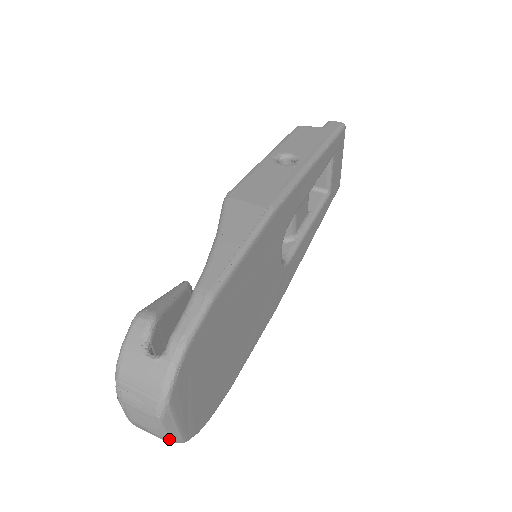
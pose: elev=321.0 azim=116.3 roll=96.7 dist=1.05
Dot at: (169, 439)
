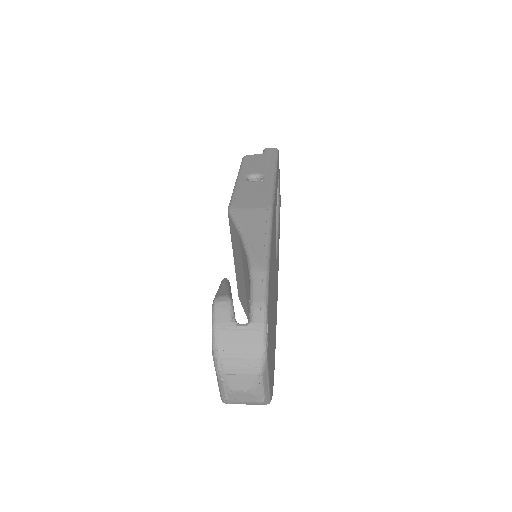
Dot at: (264, 397)
